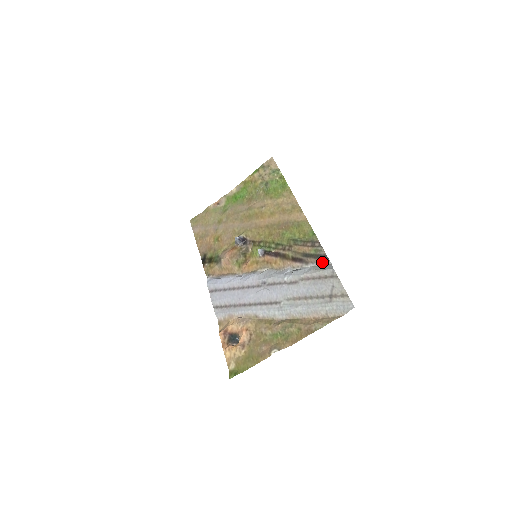
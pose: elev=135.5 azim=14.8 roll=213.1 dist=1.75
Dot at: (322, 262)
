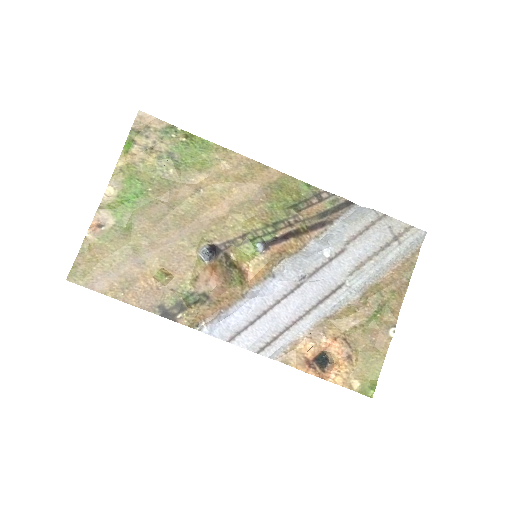
Dot at: (348, 211)
